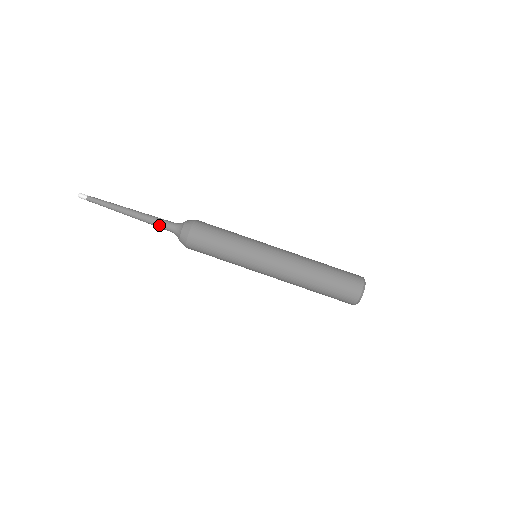
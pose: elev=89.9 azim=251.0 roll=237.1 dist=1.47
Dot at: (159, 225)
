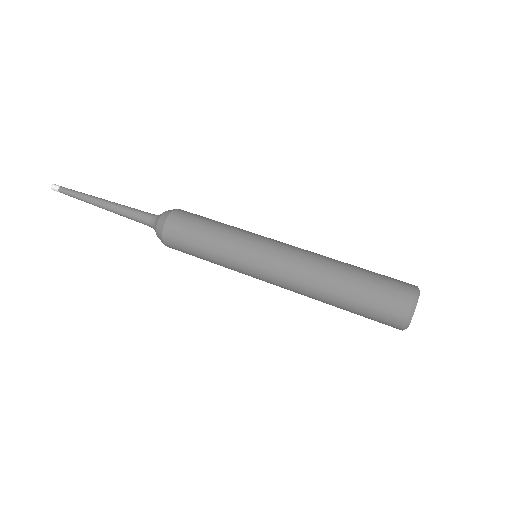
Dot at: (134, 218)
